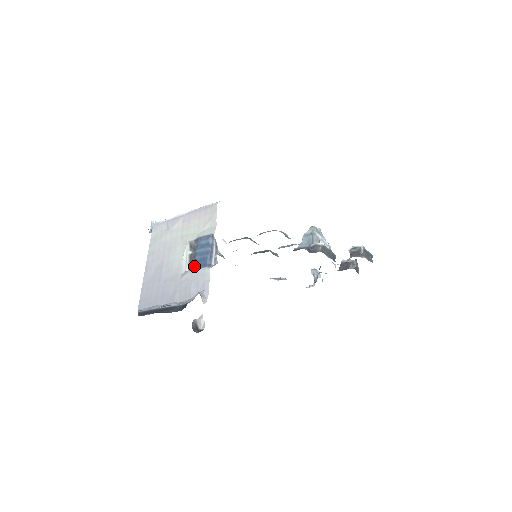
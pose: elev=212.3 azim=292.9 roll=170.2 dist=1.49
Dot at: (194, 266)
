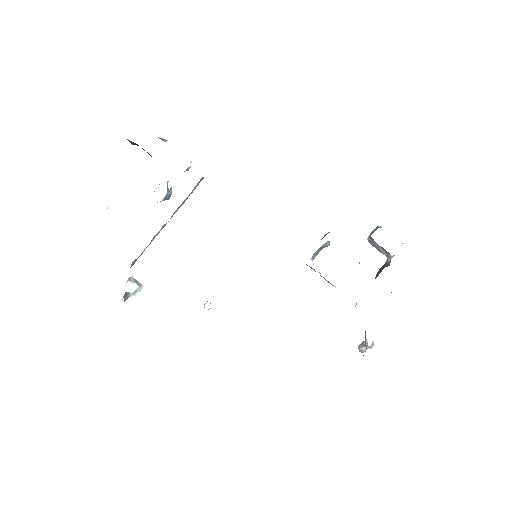
Dot at: (168, 192)
